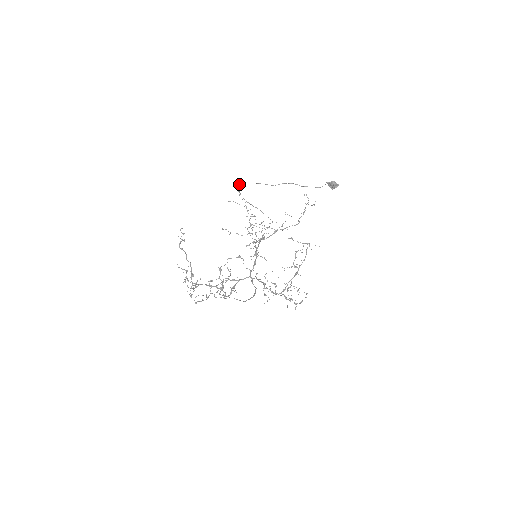
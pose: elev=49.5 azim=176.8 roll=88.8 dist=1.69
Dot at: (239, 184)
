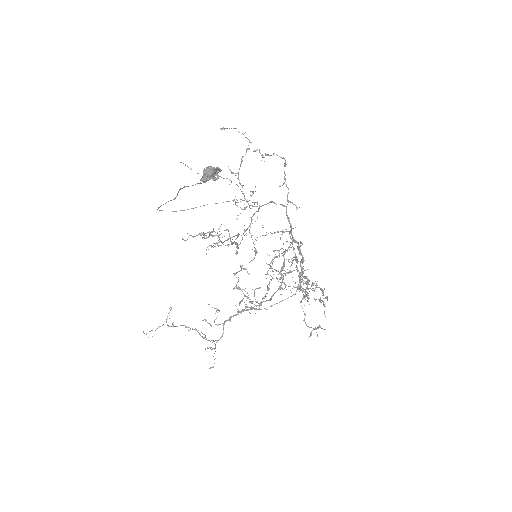
Dot at: occluded
